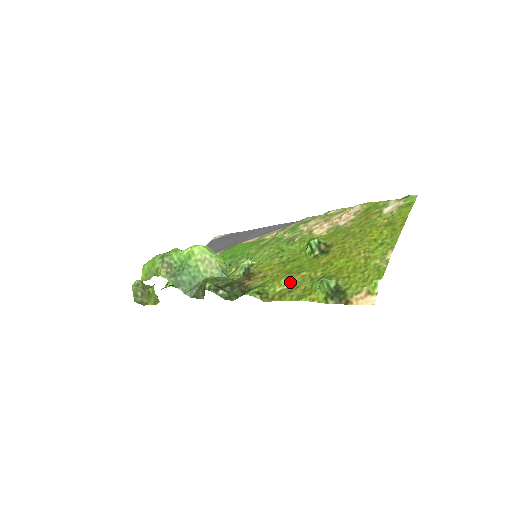
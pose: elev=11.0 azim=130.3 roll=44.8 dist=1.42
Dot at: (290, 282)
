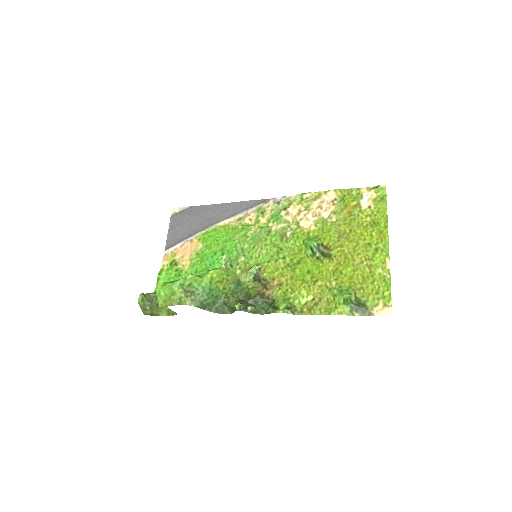
Dot at: (311, 294)
